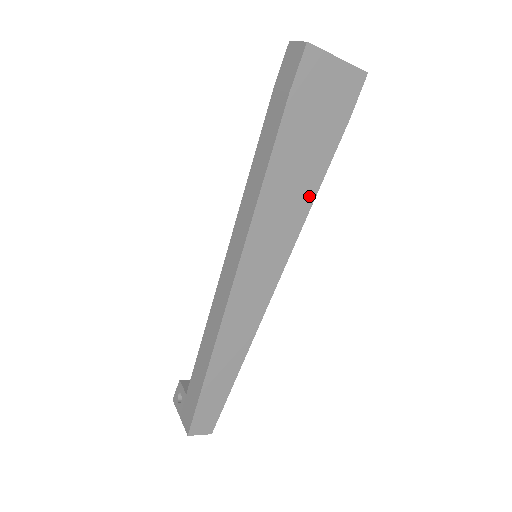
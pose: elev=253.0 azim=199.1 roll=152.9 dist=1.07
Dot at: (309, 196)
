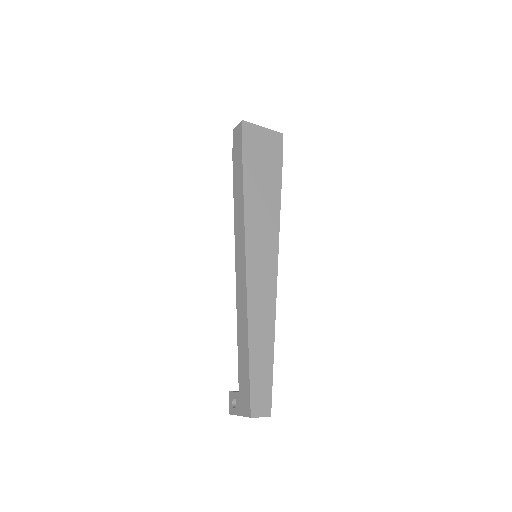
Dot at: (276, 206)
